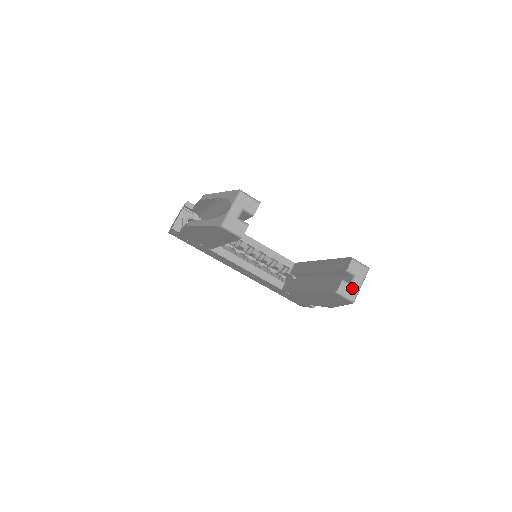
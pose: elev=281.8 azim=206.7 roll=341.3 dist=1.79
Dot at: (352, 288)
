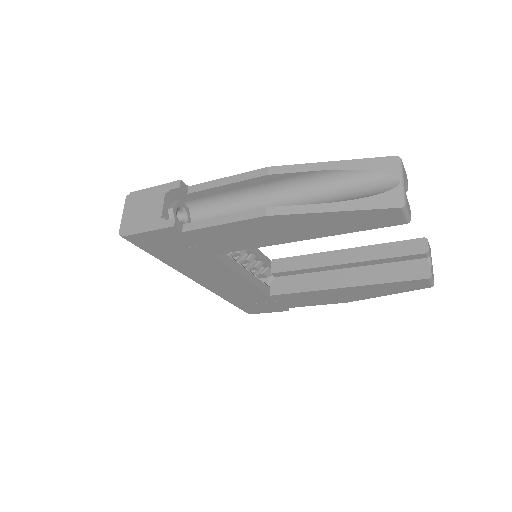
Dot at: (432, 271)
